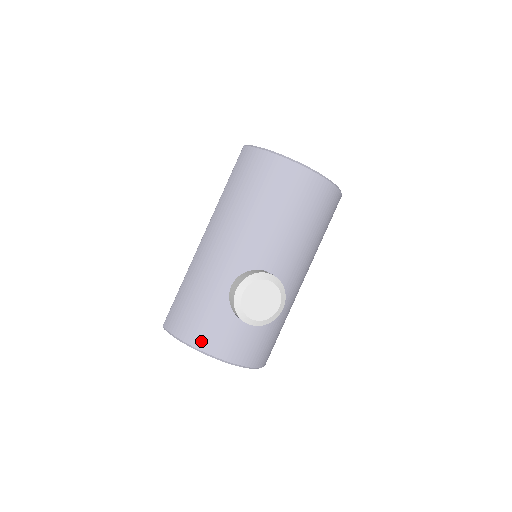
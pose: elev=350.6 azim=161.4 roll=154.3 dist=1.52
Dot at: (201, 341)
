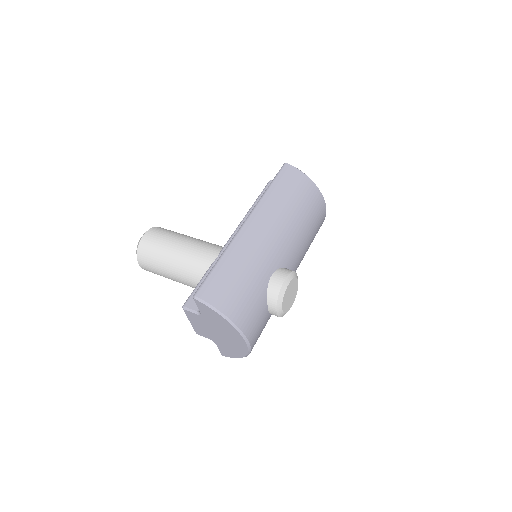
Dot at: (241, 319)
